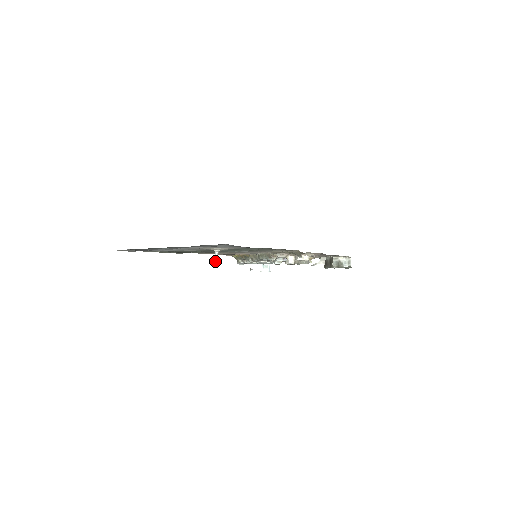
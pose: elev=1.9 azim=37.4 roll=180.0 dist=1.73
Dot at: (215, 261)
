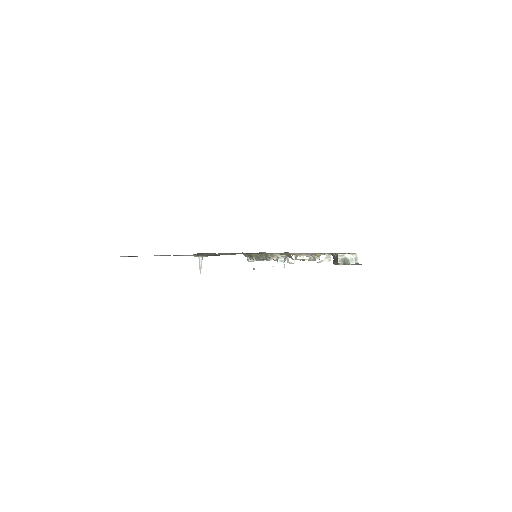
Dot at: (199, 267)
